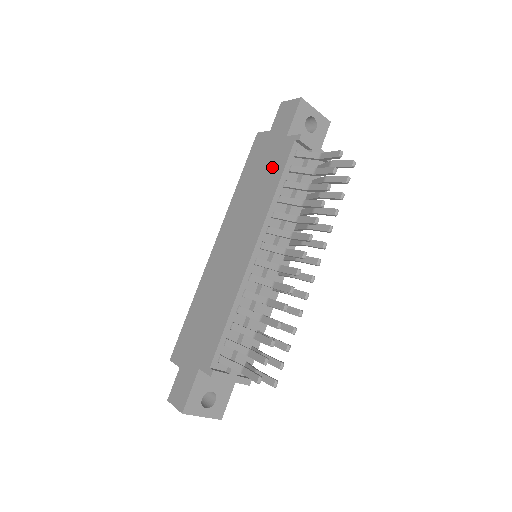
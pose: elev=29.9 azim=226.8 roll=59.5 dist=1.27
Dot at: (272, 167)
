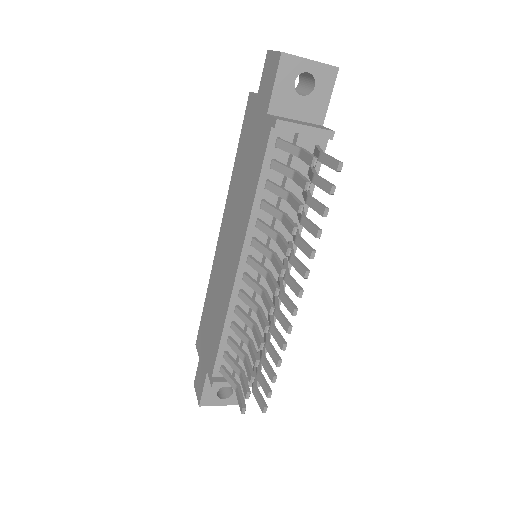
Dot at: (254, 157)
